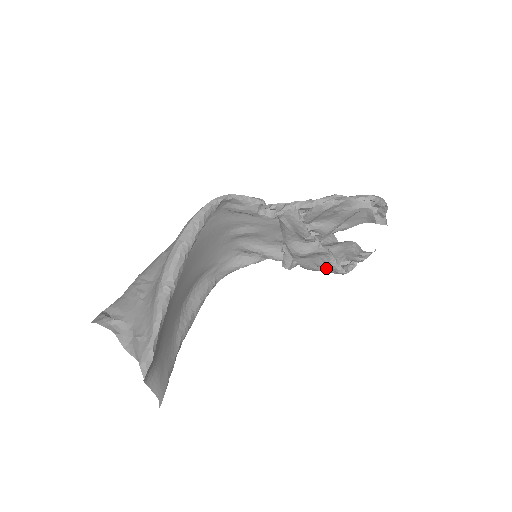
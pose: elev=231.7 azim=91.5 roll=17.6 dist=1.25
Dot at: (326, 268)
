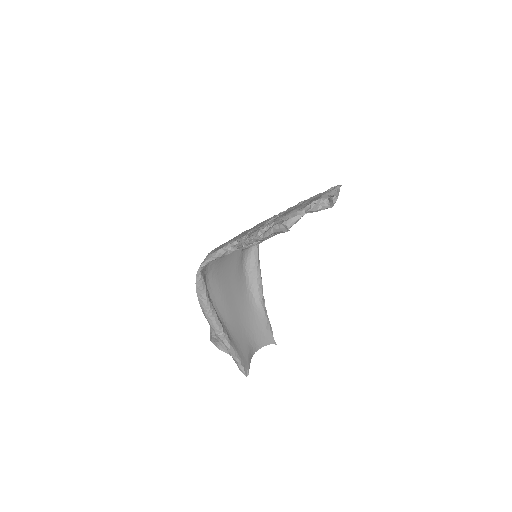
Dot at: occluded
